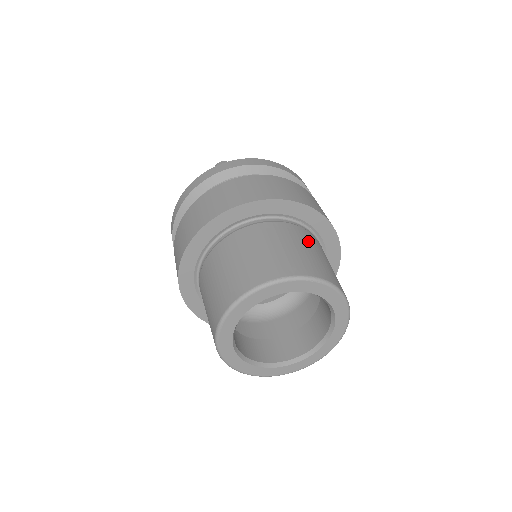
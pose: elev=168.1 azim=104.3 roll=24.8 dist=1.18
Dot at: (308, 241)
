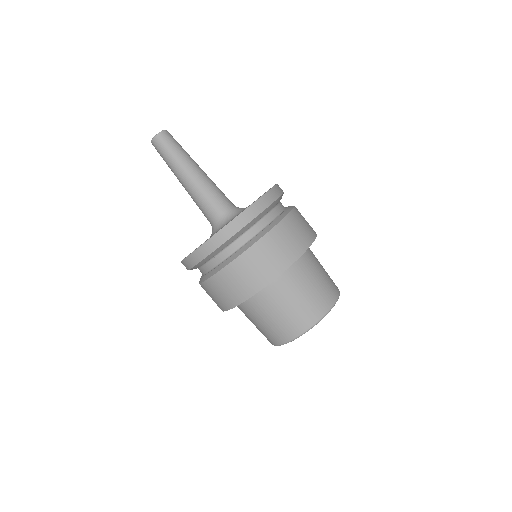
Dot at: occluded
